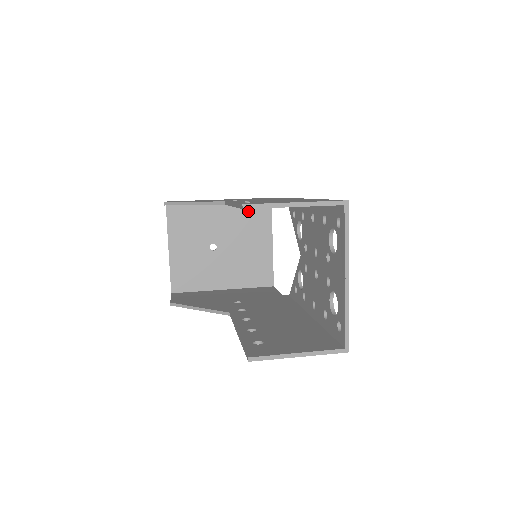
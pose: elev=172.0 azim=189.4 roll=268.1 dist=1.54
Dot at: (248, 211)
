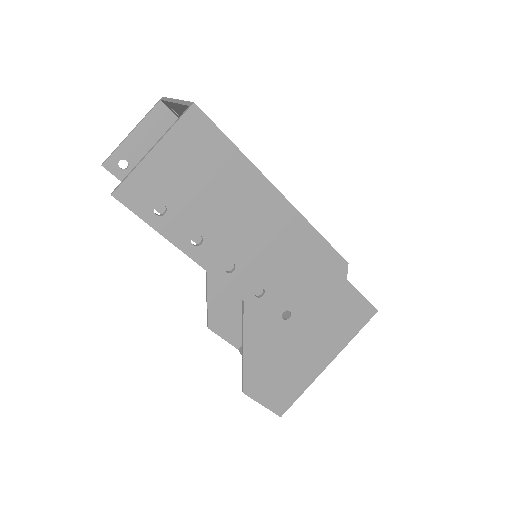
Dot at: occluded
